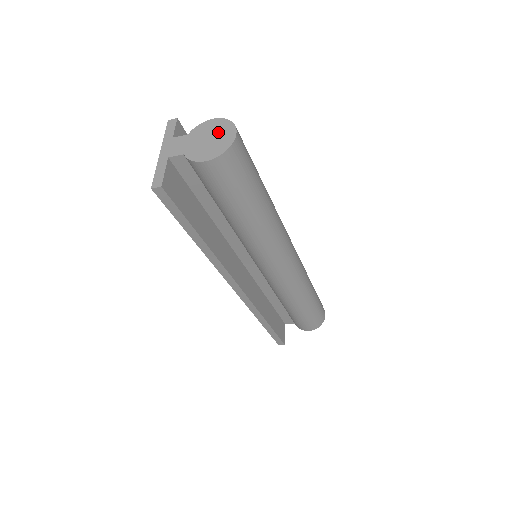
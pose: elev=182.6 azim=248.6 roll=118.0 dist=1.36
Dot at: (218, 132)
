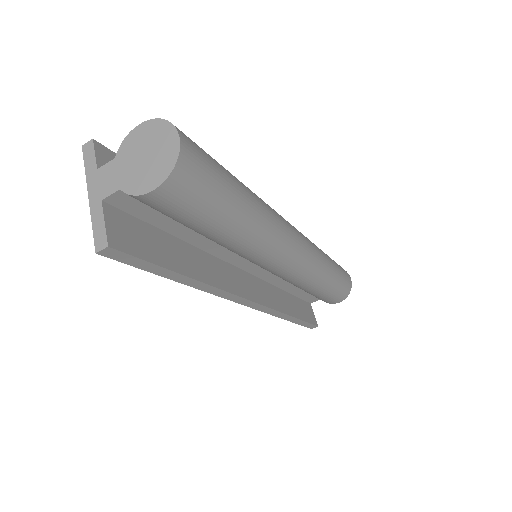
Dot at: (153, 142)
